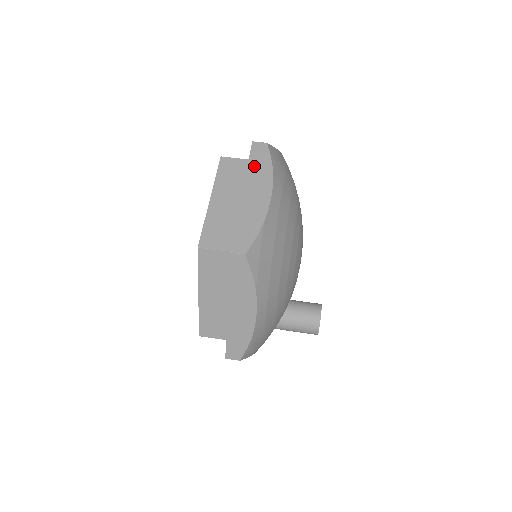
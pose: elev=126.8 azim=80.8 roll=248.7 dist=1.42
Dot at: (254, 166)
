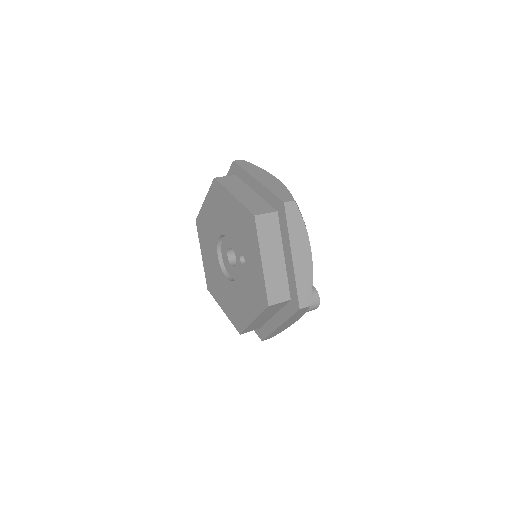
Dot at: (249, 169)
